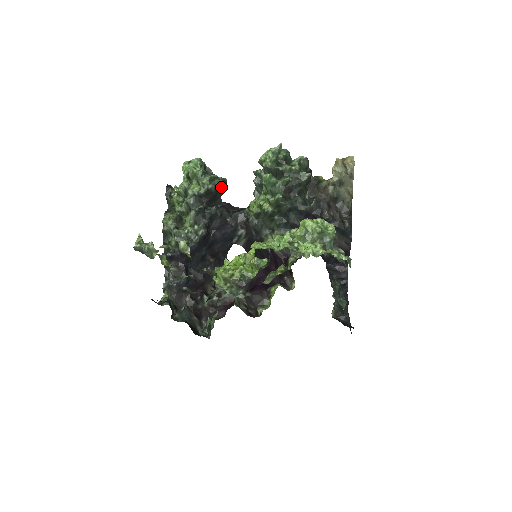
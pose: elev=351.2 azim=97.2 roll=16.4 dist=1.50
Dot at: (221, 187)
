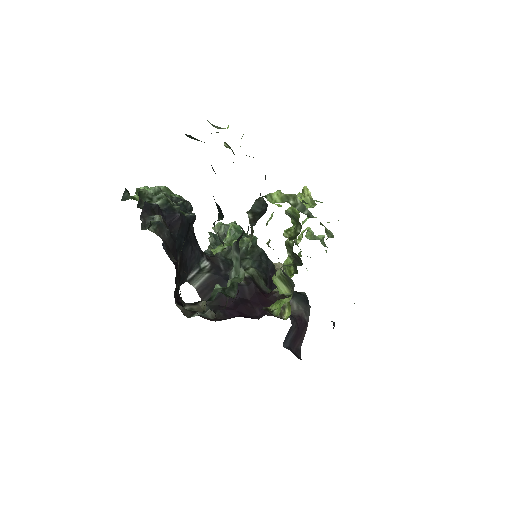
Dot at: occluded
